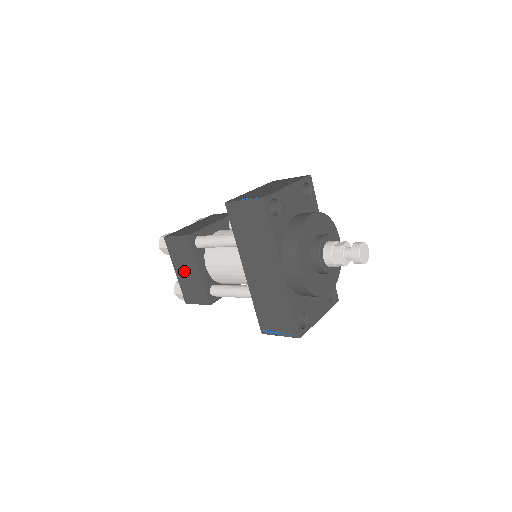
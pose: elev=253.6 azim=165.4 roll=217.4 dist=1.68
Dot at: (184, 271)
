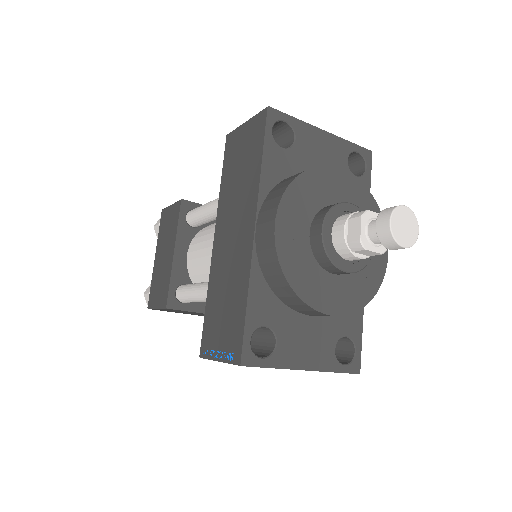
Dot at: (162, 256)
